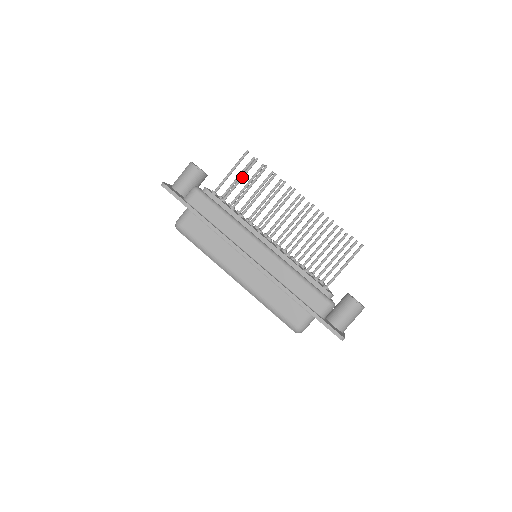
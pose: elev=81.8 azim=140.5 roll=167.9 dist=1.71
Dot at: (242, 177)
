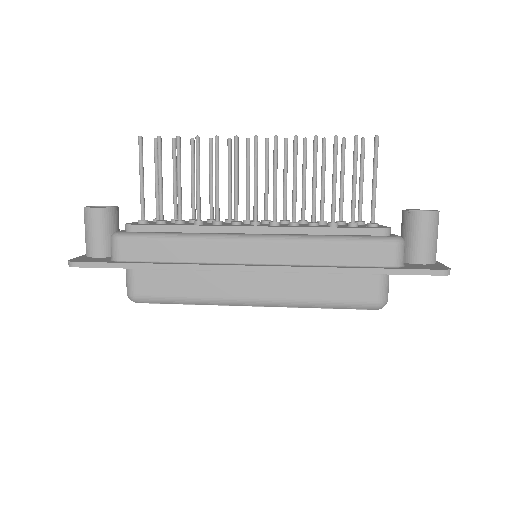
Dot at: (160, 175)
